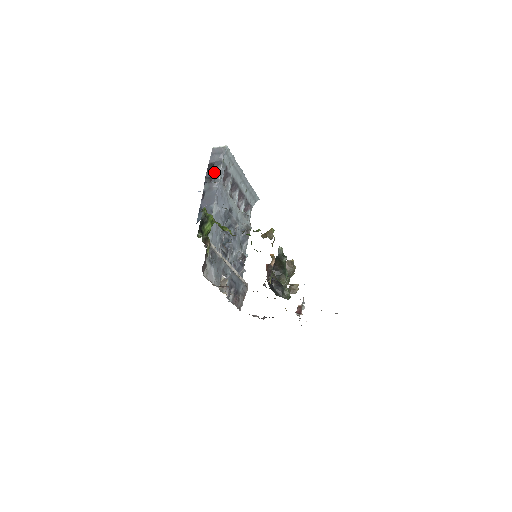
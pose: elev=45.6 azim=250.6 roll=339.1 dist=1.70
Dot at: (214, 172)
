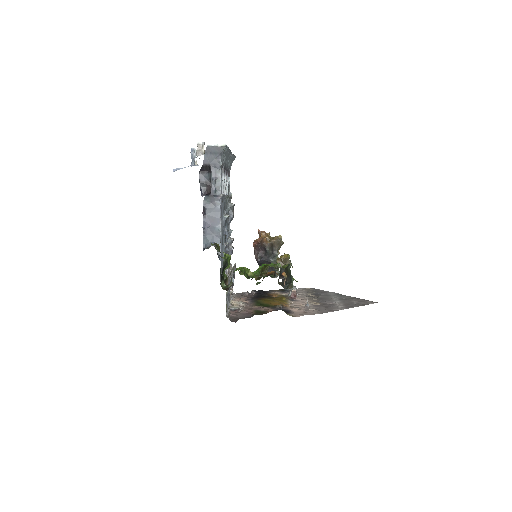
Dot at: (213, 180)
